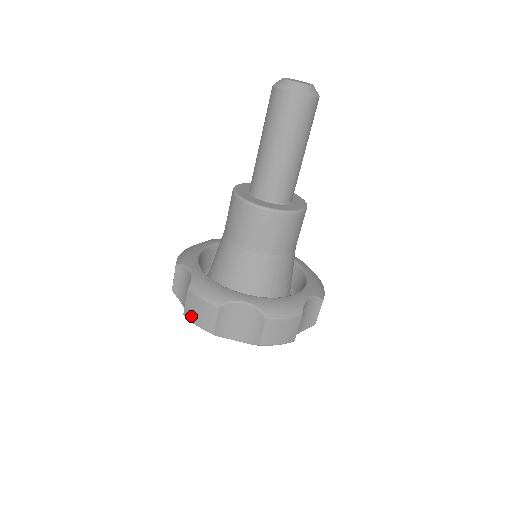
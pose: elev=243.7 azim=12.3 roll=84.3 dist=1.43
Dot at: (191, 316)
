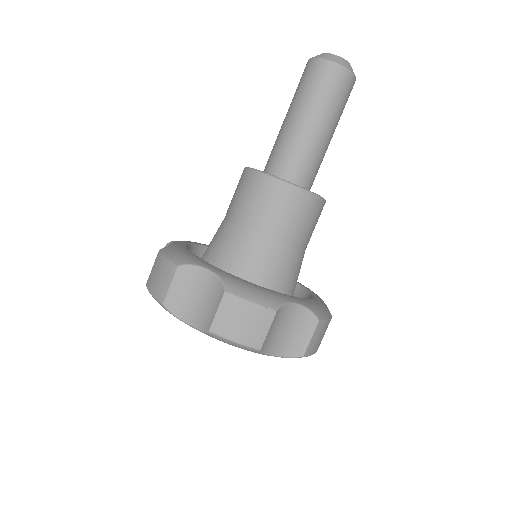
Dot at: (150, 283)
